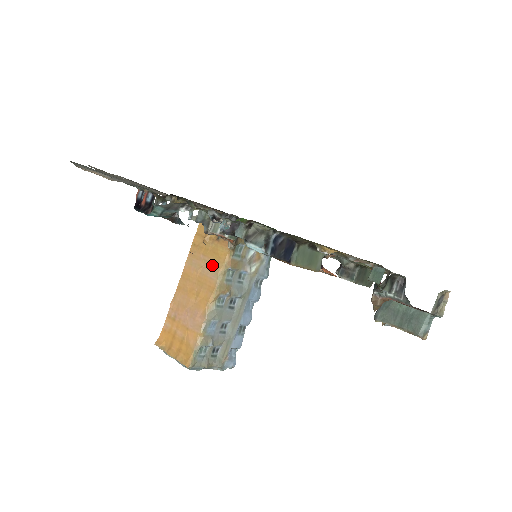
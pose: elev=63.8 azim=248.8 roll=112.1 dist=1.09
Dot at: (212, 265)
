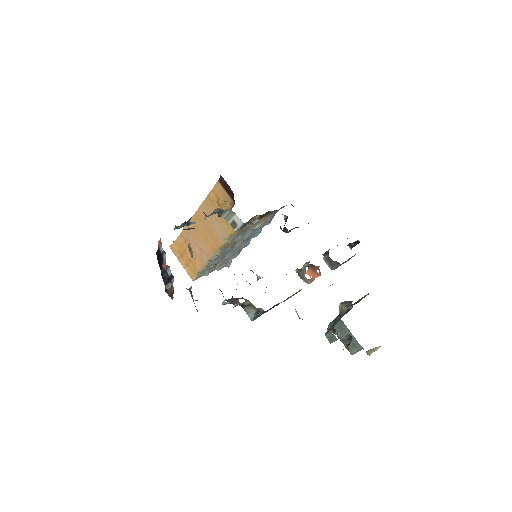
Dot at: (221, 227)
